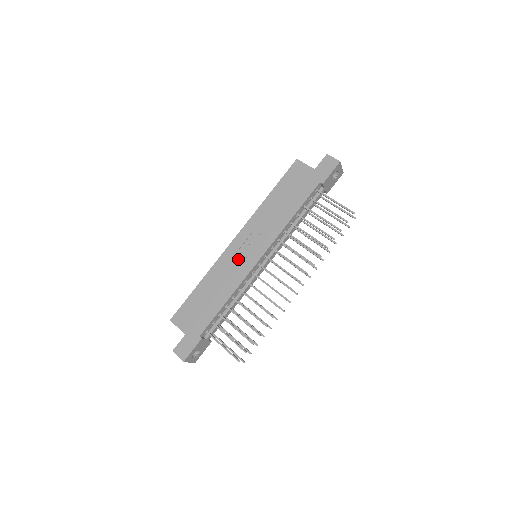
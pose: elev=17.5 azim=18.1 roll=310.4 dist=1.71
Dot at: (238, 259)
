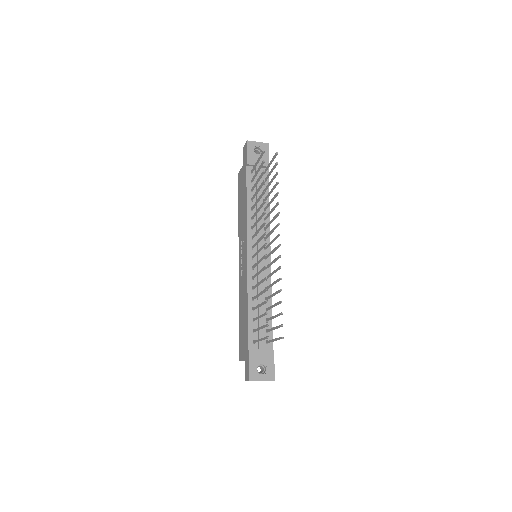
Dot at: (243, 270)
